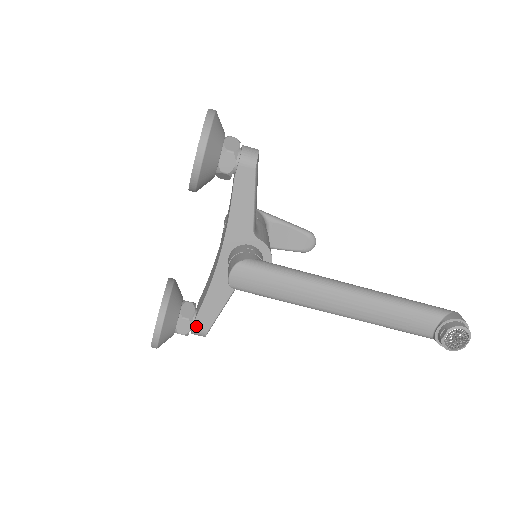
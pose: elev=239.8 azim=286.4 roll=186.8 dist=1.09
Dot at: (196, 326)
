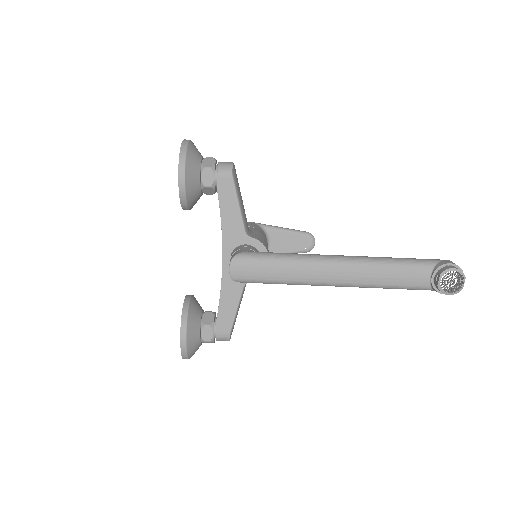
Dot at: (218, 331)
